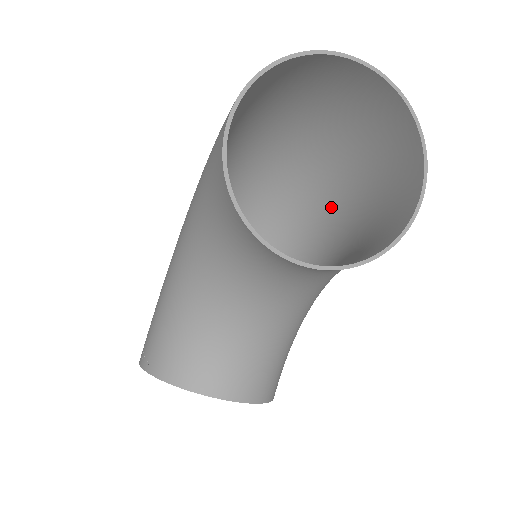
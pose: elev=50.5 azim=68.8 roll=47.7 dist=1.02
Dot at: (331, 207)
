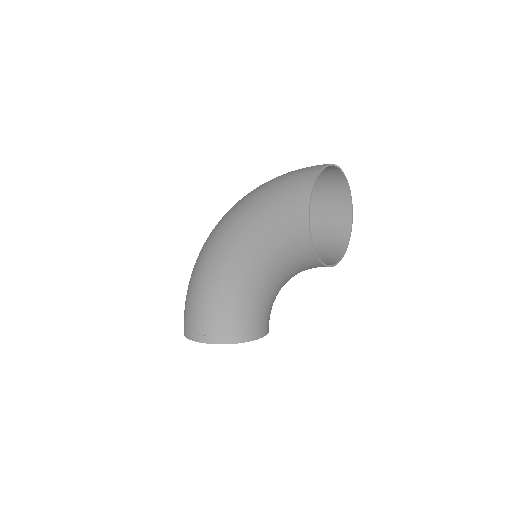
Dot at: occluded
